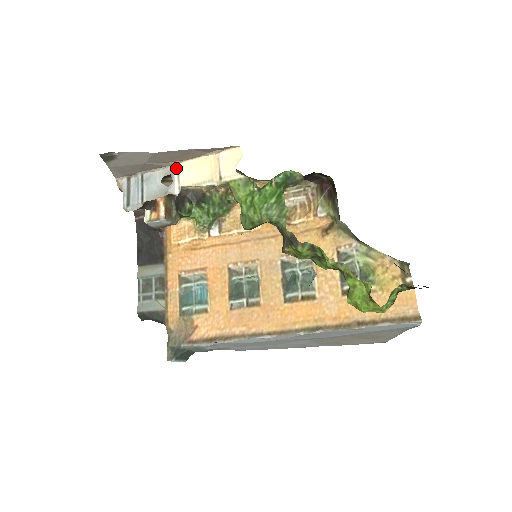
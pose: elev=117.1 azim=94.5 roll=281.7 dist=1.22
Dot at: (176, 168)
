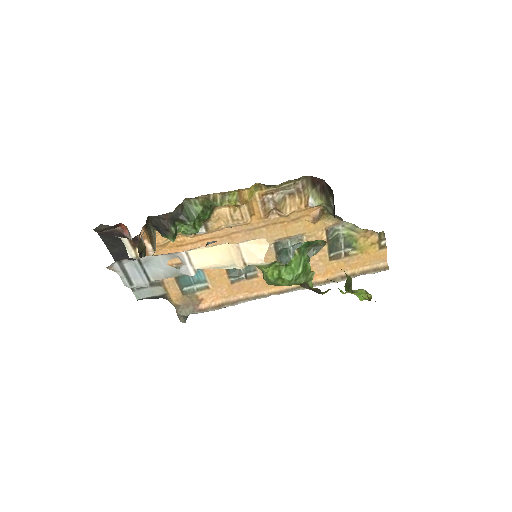
Dot at: (185, 254)
